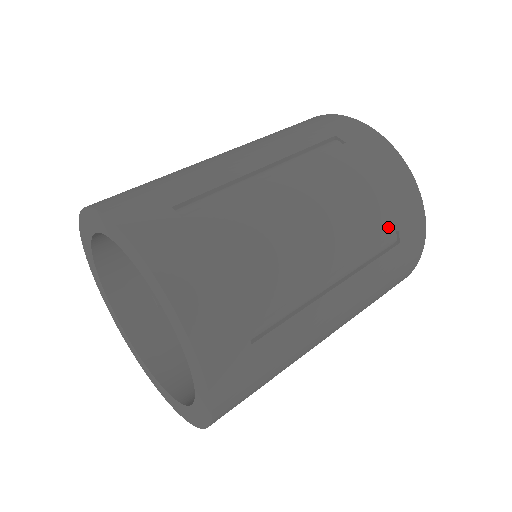
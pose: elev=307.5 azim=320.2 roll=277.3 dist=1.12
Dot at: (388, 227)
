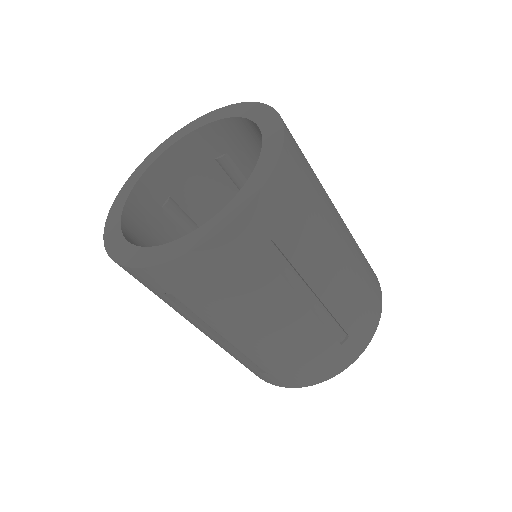
Dot at: (360, 249)
